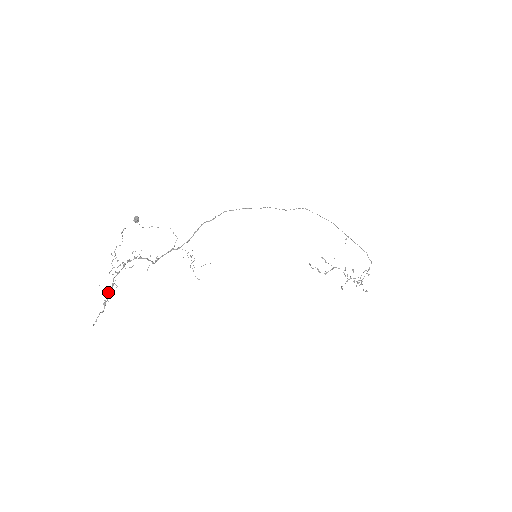
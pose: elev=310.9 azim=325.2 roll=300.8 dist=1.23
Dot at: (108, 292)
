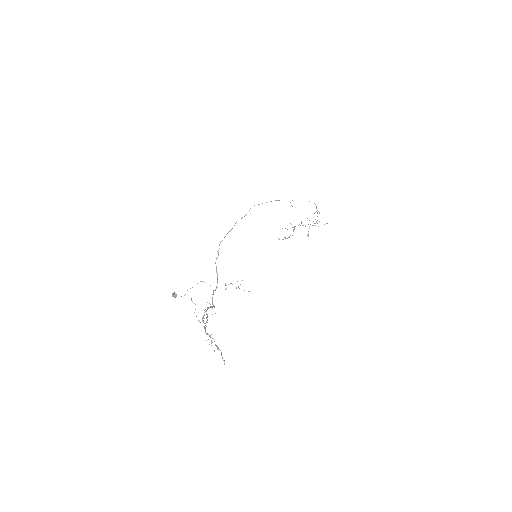
Dot at: (211, 342)
